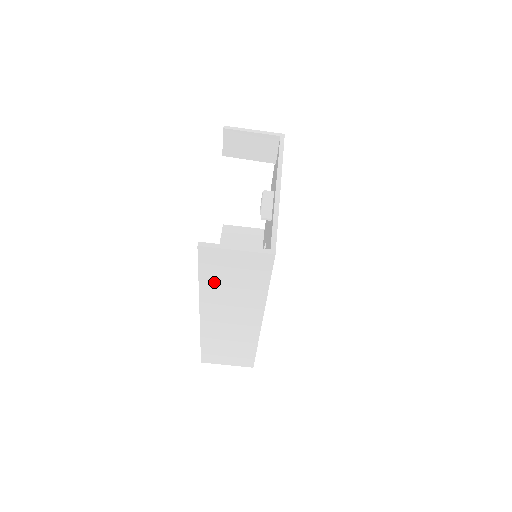
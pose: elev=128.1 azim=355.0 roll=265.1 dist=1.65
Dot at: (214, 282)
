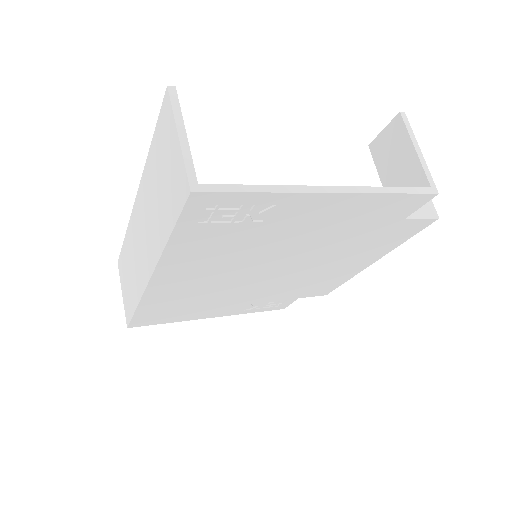
Dot at: (154, 165)
